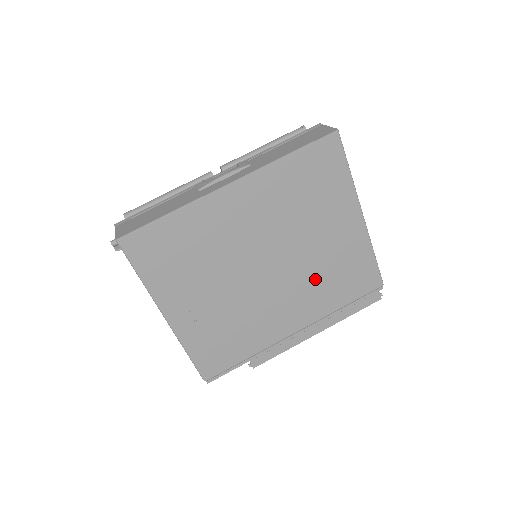
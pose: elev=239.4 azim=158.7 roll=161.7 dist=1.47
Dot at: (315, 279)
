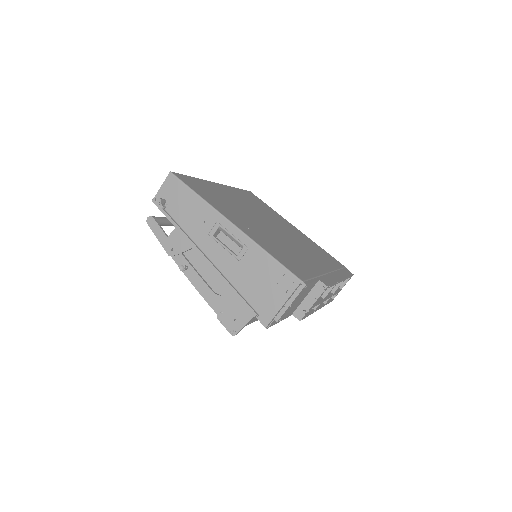
Dot at: (305, 246)
